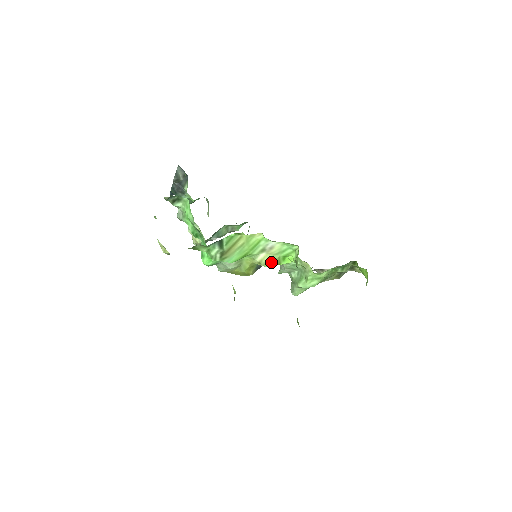
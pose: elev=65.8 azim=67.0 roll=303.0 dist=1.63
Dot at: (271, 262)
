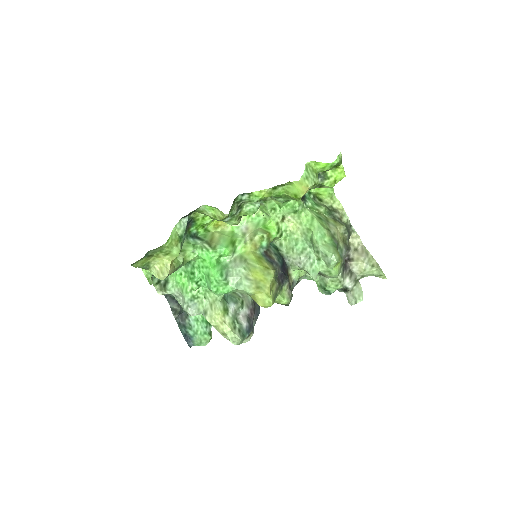
Dot at: (258, 232)
